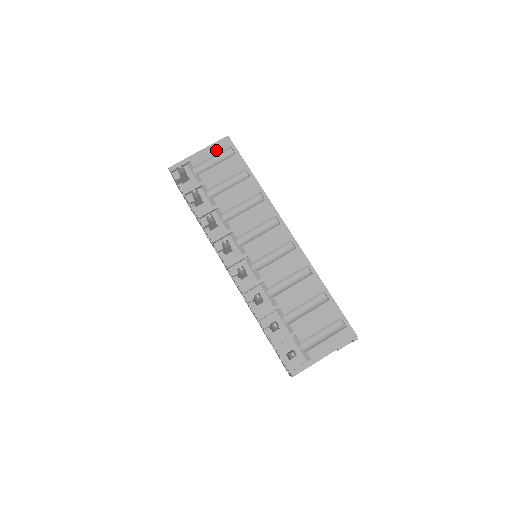
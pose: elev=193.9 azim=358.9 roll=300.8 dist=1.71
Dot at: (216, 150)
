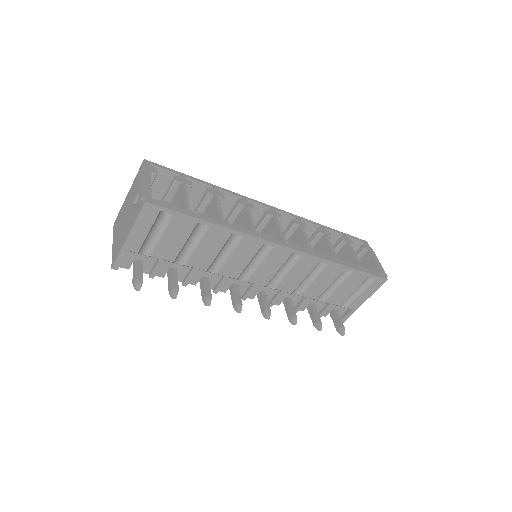
Dot at: (146, 224)
